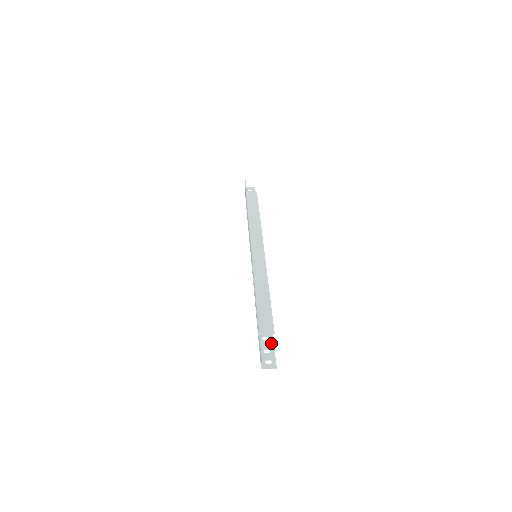
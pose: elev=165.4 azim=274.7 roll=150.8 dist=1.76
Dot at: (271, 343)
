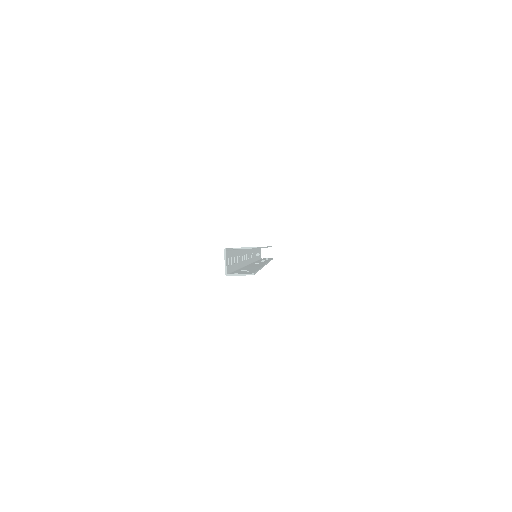
Dot at: (253, 270)
